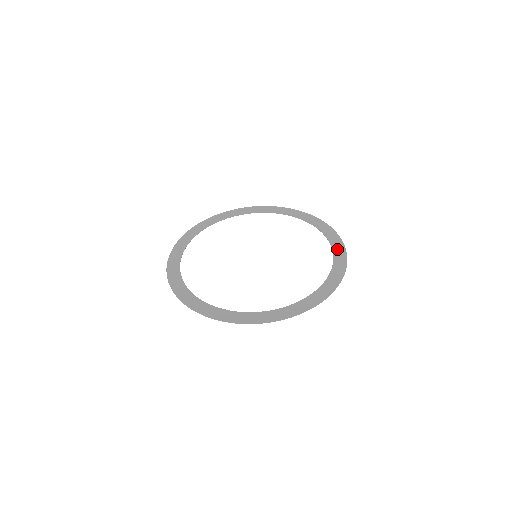
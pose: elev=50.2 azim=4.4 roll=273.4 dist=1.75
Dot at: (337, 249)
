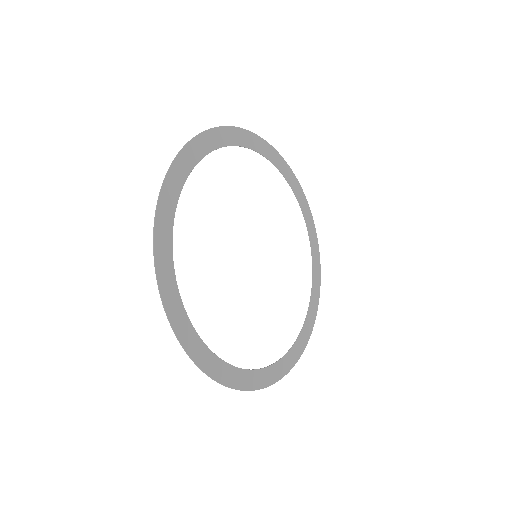
Dot at: (314, 249)
